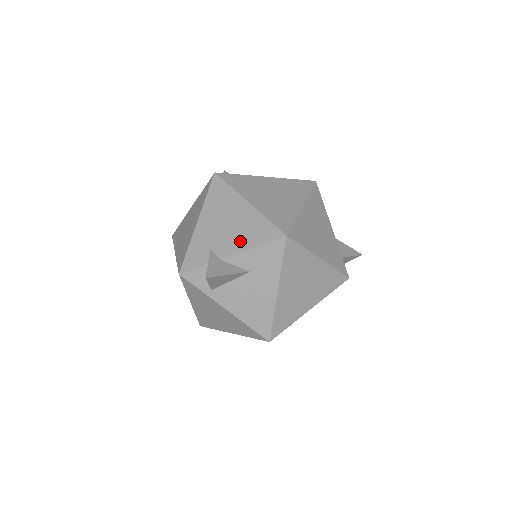
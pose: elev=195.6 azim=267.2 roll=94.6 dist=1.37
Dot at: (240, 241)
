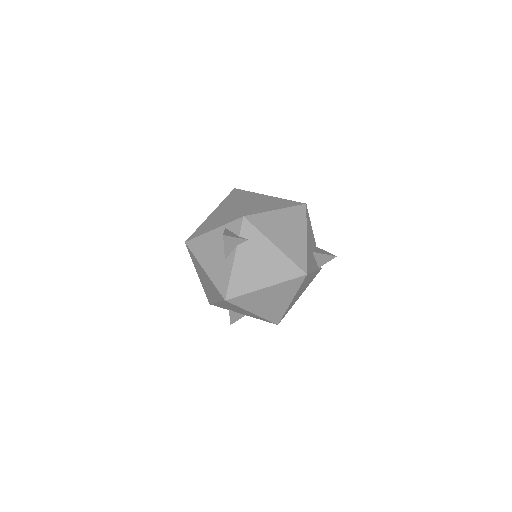
Dot at: (248, 315)
